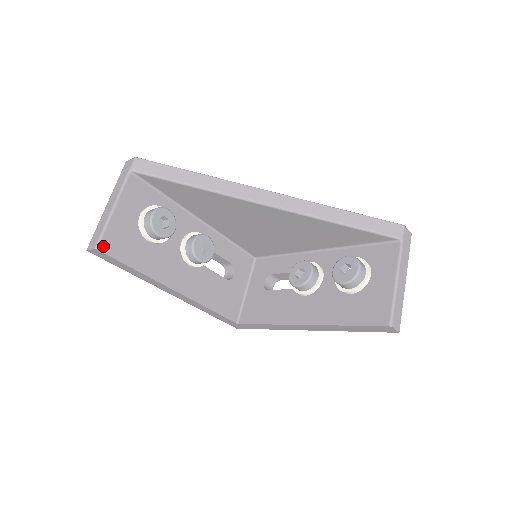
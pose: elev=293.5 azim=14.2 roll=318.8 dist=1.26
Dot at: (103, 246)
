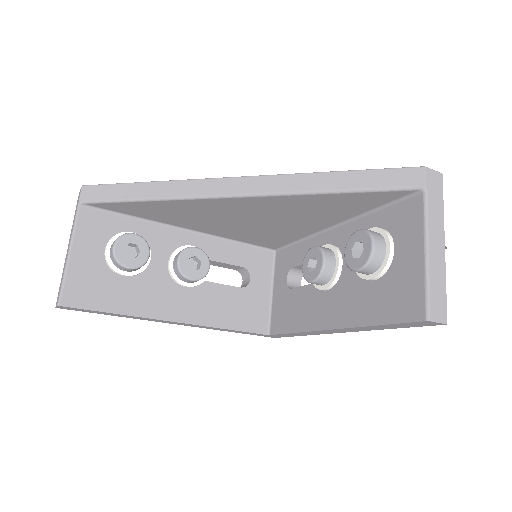
Dot at: (67, 300)
